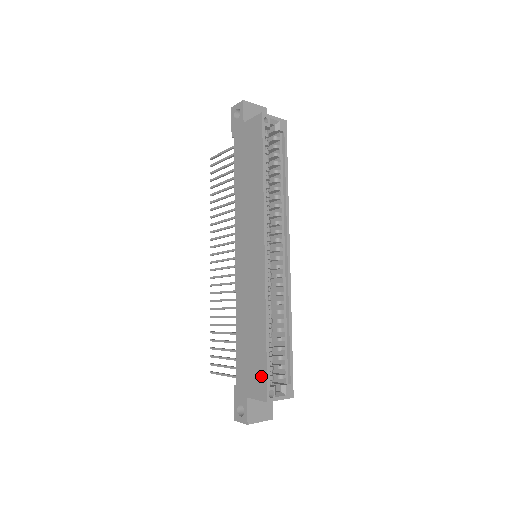
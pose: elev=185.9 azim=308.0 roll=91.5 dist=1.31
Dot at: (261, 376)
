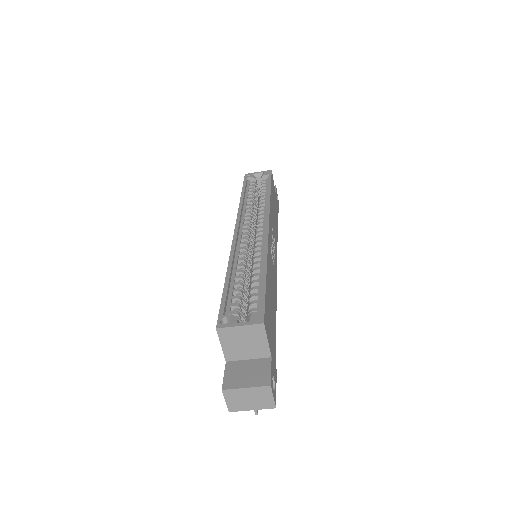
Dot at: occluded
